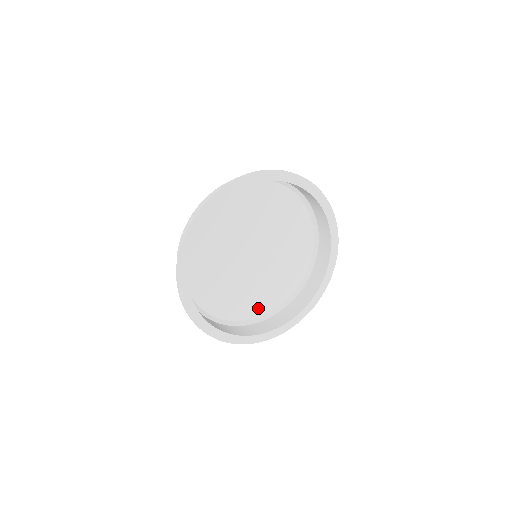
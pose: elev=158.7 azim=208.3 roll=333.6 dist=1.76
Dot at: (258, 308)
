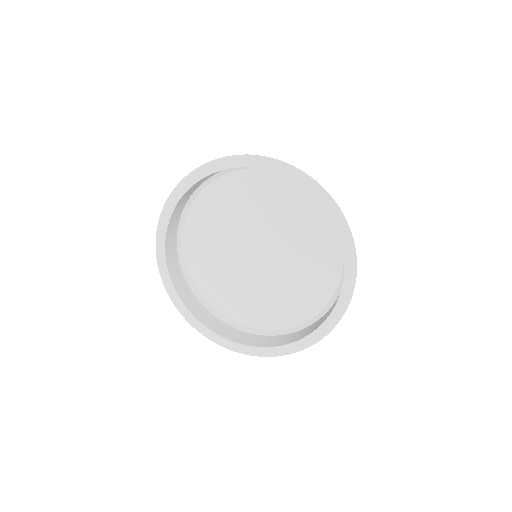
Dot at: (283, 317)
